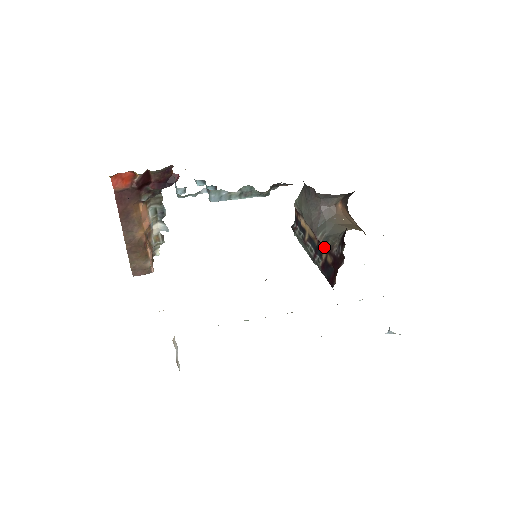
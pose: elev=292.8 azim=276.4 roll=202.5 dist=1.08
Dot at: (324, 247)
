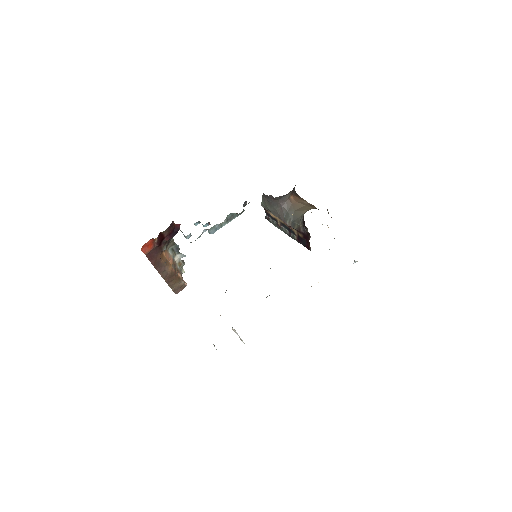
Dot at: (294, 228)
